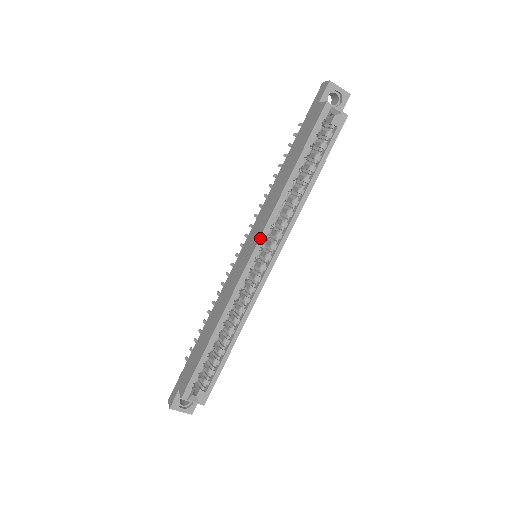
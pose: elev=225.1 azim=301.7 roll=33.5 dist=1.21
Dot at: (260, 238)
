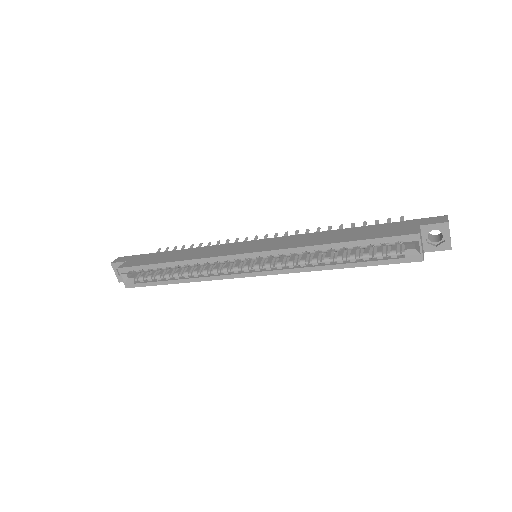
Dot at: (264, 251)
